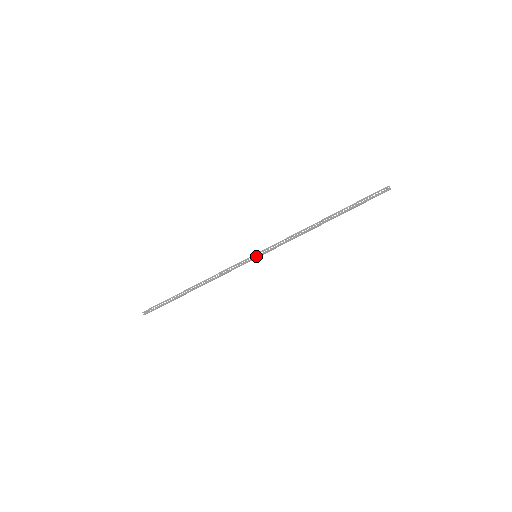
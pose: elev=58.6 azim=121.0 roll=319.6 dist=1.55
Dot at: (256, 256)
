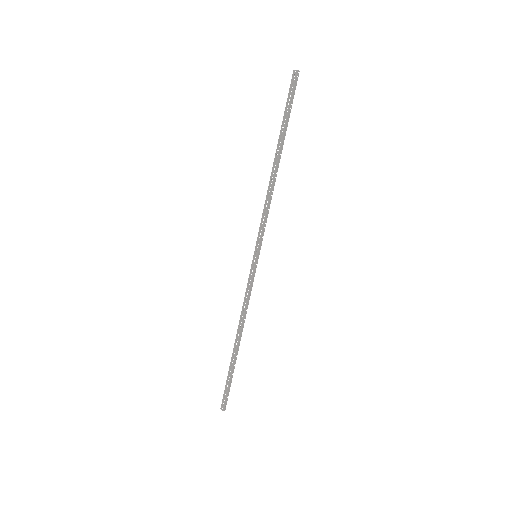
Dot at: (256, 256)
